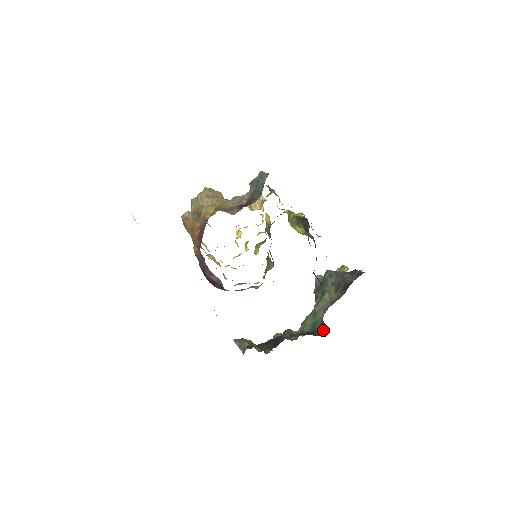
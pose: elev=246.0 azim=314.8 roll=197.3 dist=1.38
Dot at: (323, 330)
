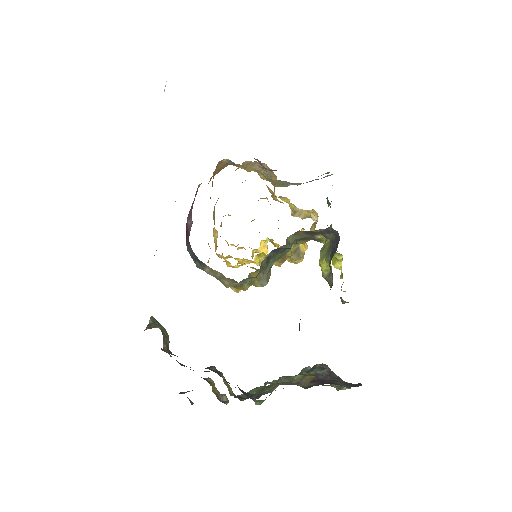
Dot at: (256, 395)
